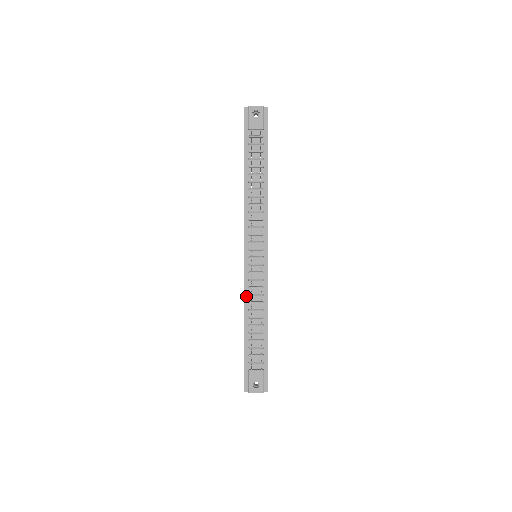
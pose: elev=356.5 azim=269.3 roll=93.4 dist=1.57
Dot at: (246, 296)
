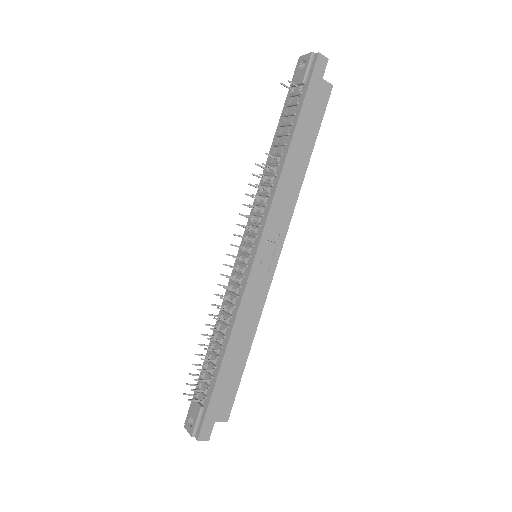
Dot at: (224, 302)
